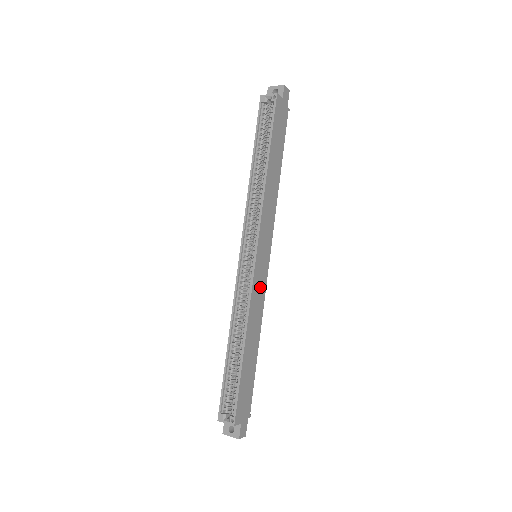
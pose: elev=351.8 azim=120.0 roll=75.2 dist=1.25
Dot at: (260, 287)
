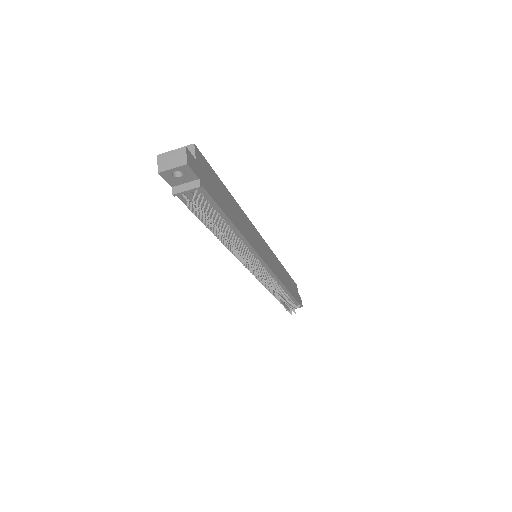
Dot at: (256, 242)
